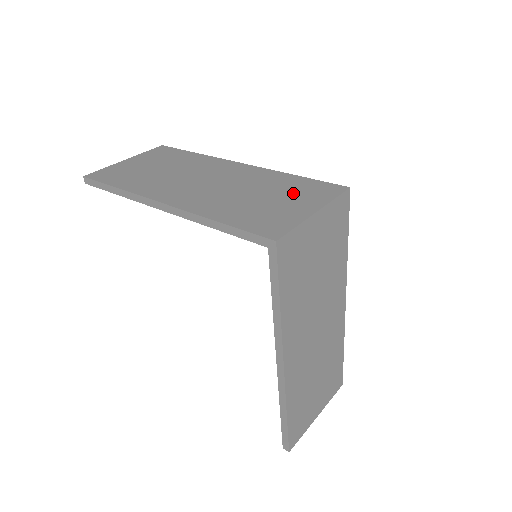
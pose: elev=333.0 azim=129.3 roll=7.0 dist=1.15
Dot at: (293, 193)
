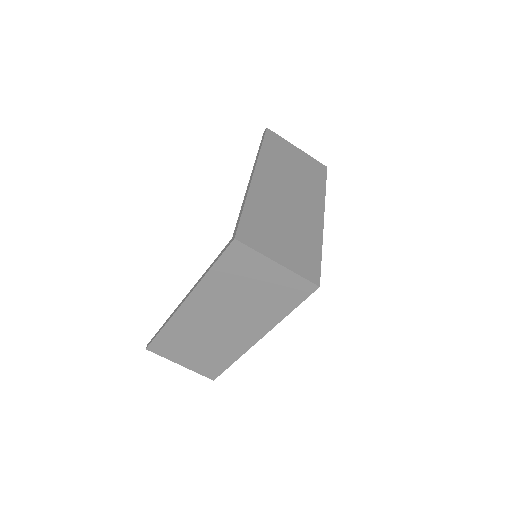
Dot at: (296, 249)
